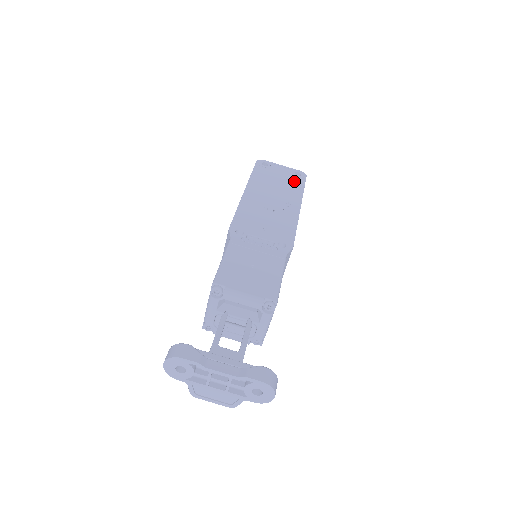
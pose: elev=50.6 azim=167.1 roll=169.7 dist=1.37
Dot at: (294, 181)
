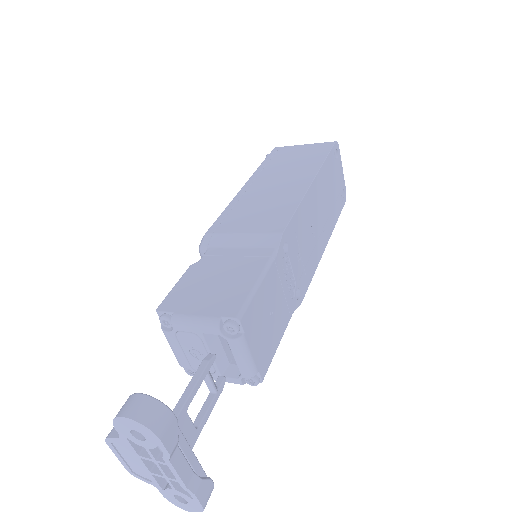
Dot at: (339, 202)
